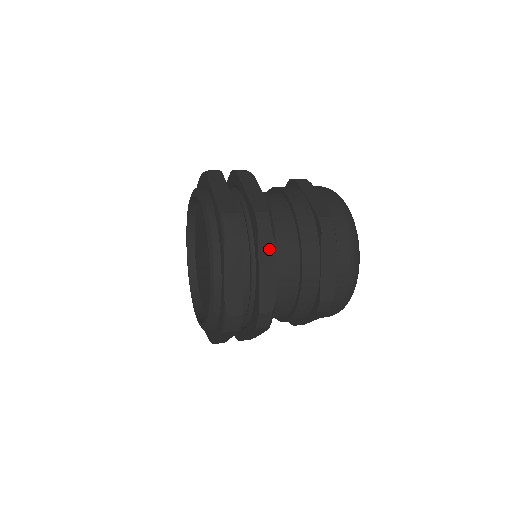
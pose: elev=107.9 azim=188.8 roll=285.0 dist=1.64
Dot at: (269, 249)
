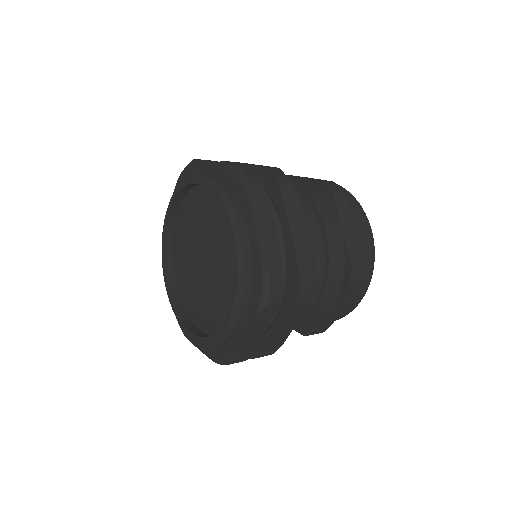
Dot at: (292, 199)
